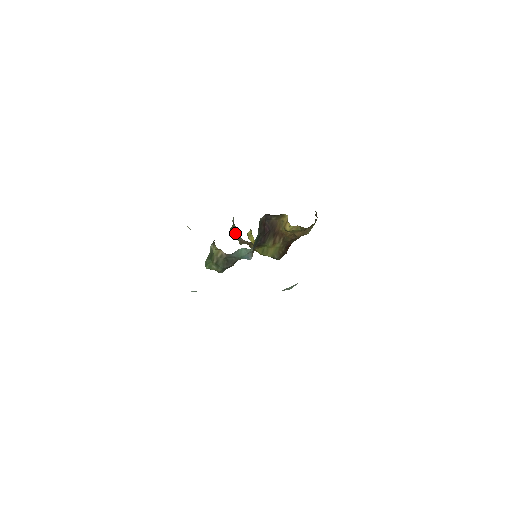
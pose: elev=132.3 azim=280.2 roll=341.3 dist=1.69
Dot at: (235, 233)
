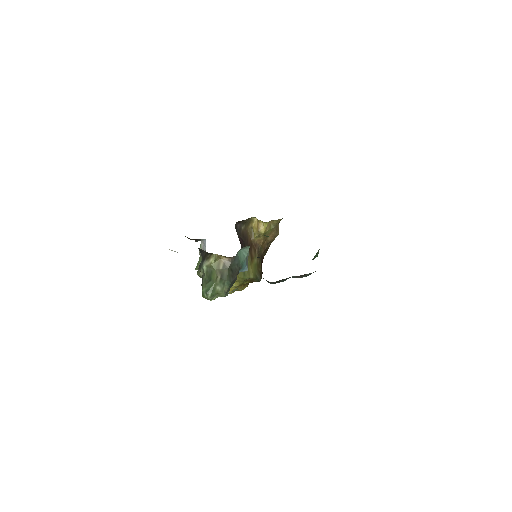
Dot at: occluded
